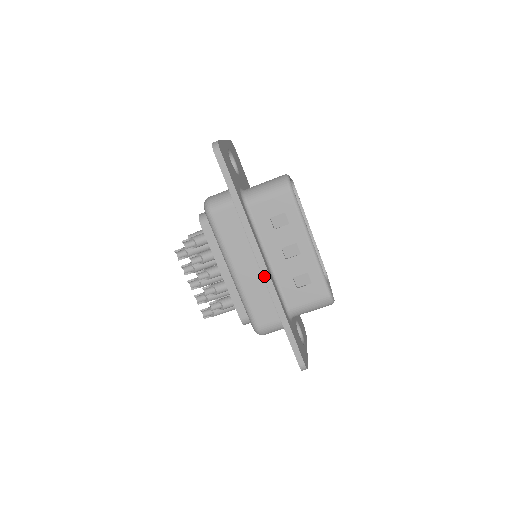
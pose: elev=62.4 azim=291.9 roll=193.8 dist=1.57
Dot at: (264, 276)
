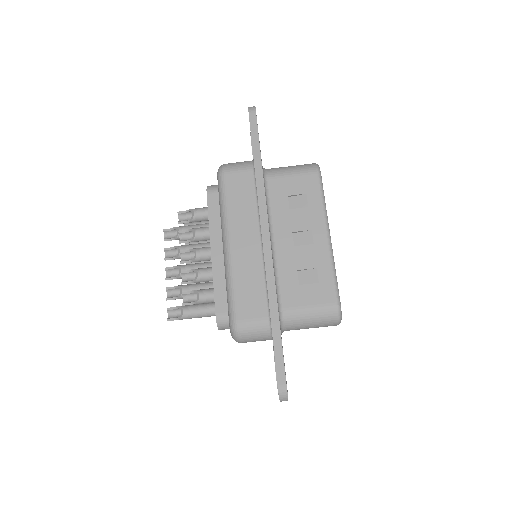
Dot at: (264, 251)
